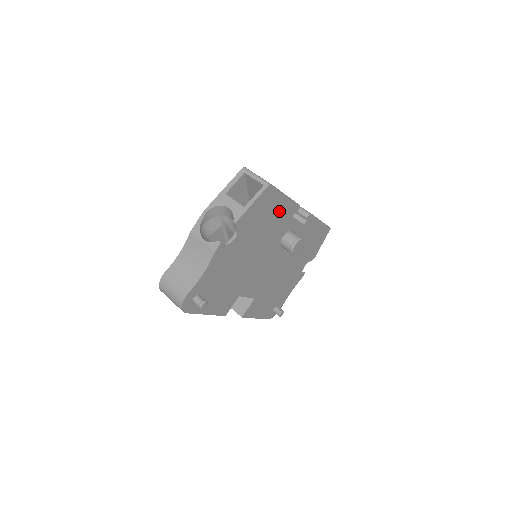
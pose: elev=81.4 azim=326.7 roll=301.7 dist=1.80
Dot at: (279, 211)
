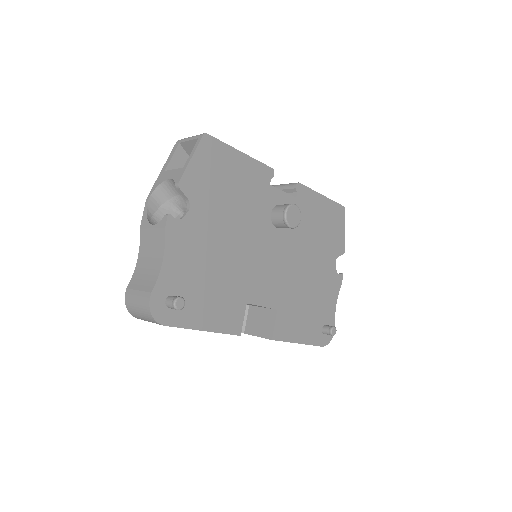
Dot at: (243, 174)
